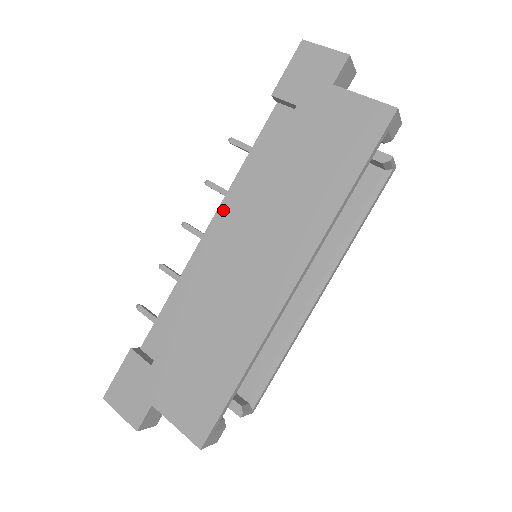
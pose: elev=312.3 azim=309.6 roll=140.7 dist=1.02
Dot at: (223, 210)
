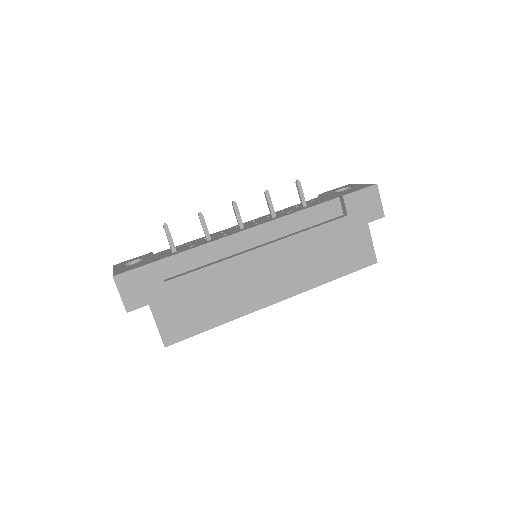
Dot at: (269, 226)
